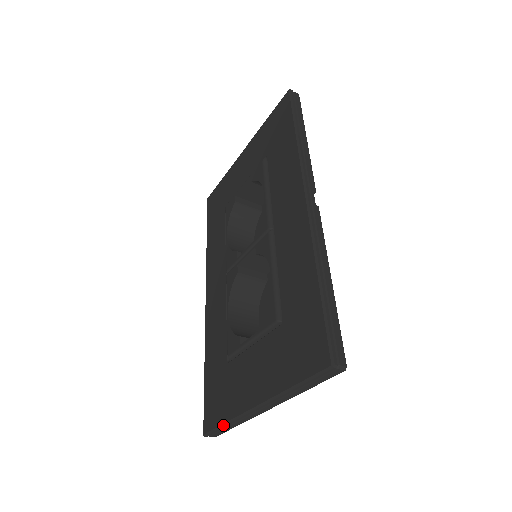
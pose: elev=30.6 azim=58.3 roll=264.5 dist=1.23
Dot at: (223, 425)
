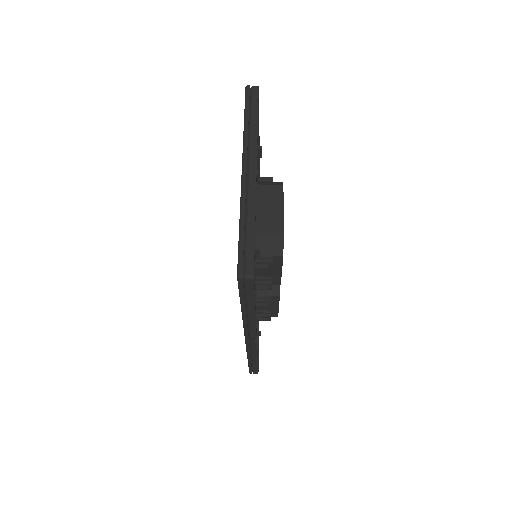
Dot at: occluded
